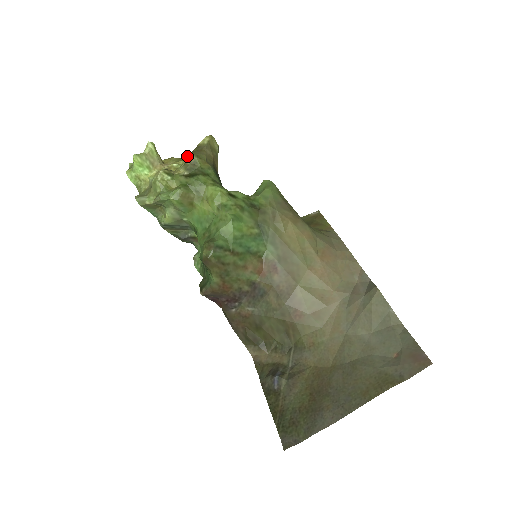
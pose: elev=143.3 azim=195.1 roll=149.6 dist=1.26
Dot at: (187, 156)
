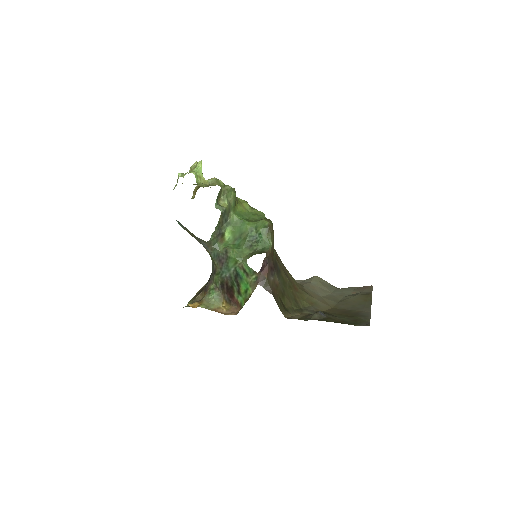
Dot at: occluded
